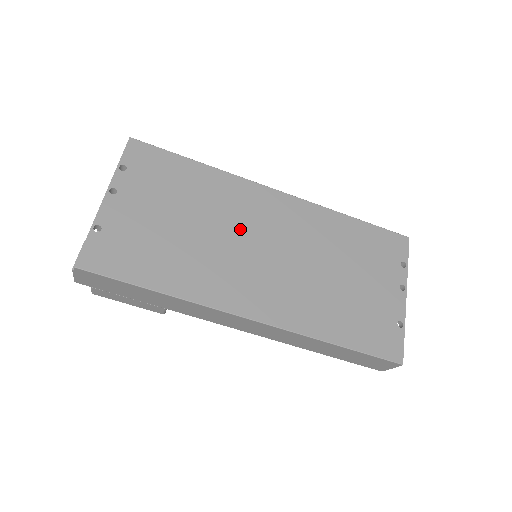
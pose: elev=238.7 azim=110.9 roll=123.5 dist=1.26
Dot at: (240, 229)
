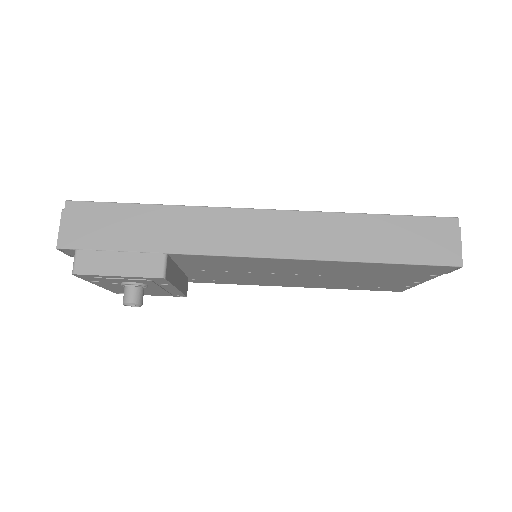
Dot at: occluded
